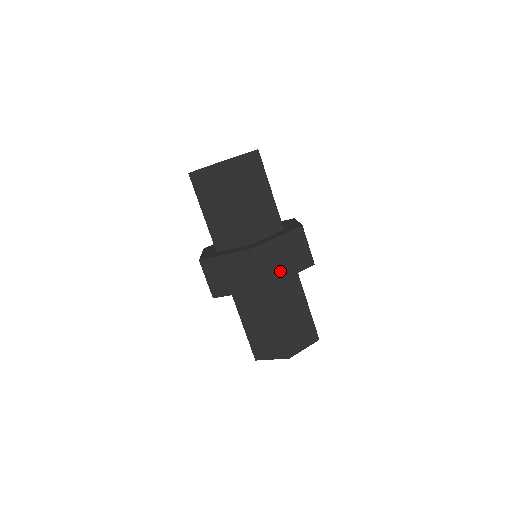
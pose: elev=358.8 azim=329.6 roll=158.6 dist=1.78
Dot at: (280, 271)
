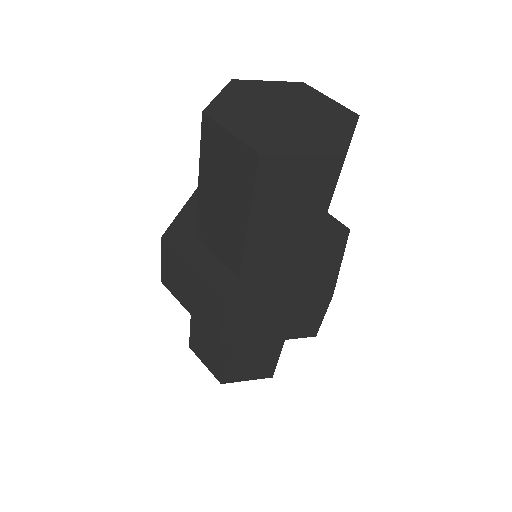
Dot at: (257, 333)
